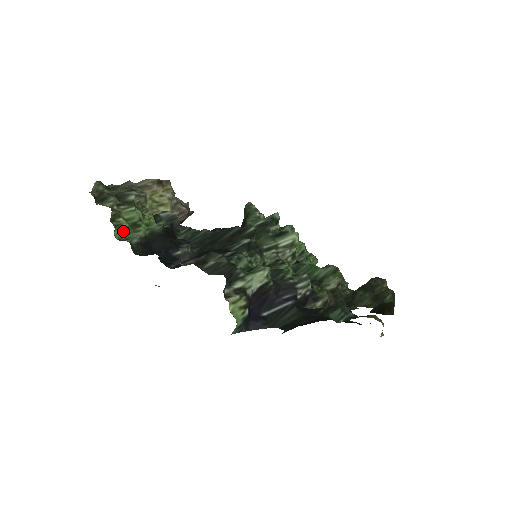
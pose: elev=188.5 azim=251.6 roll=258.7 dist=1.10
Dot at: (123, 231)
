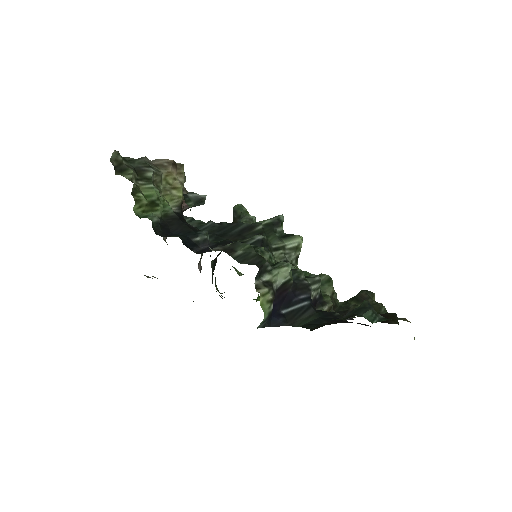
Dot at: (141, 208)
